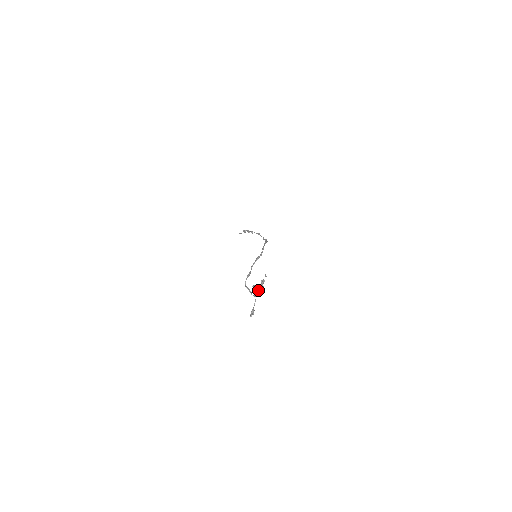
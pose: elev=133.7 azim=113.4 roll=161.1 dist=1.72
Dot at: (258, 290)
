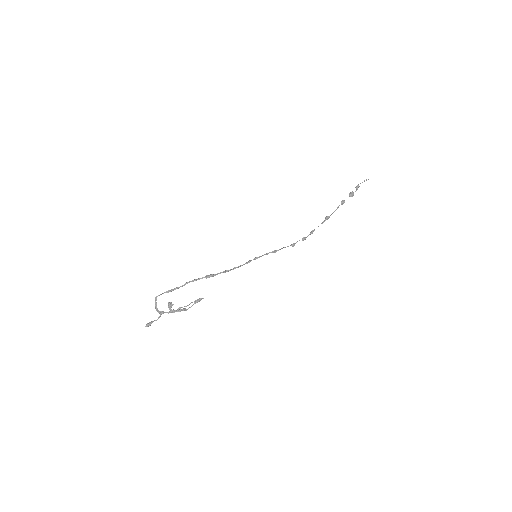
Dot at: (171, 310)
